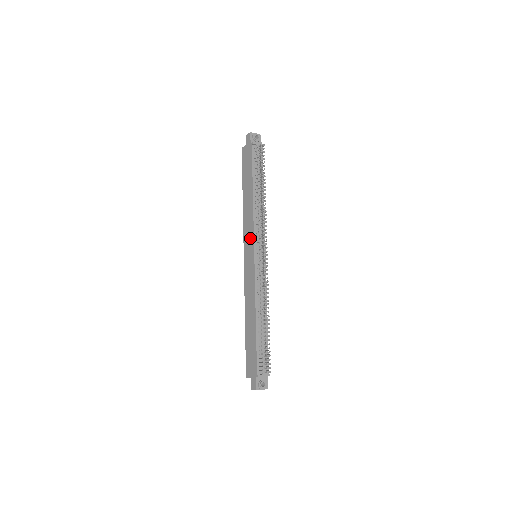
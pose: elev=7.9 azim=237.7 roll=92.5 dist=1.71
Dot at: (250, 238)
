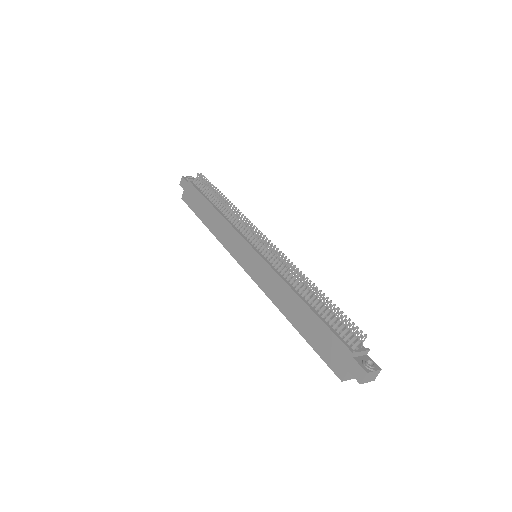
Dot at: (238, 243)
